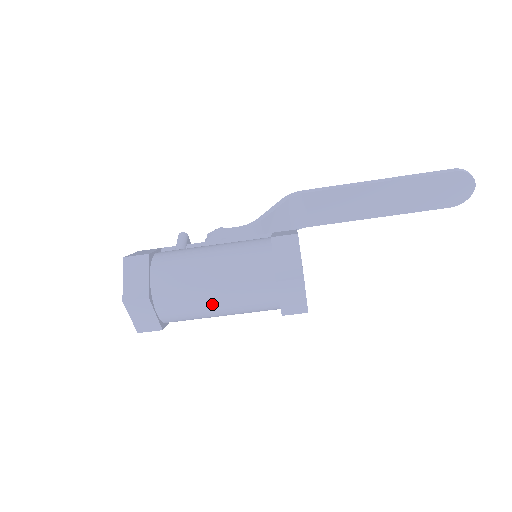
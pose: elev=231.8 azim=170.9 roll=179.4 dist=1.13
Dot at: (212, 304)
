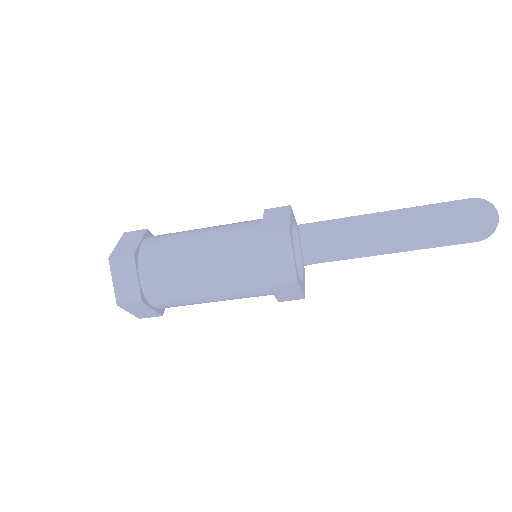
Dot at: (195, 267)
